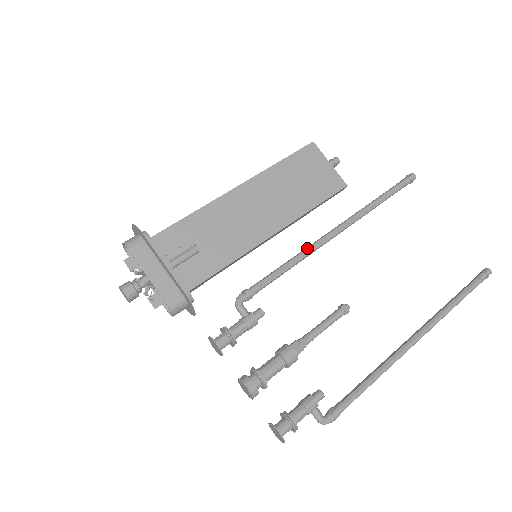
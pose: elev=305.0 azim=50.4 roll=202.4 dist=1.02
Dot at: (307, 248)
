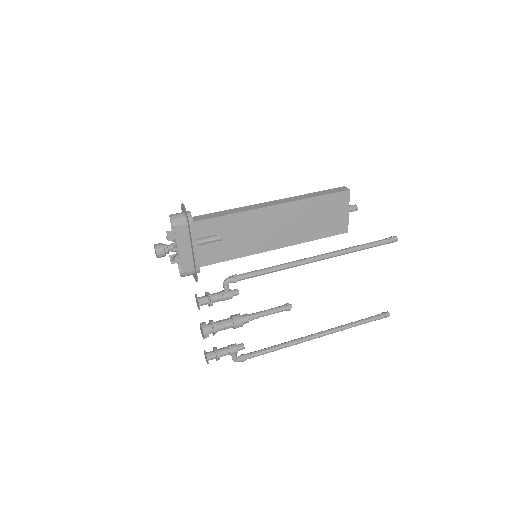
Dot at: (292, 264)
